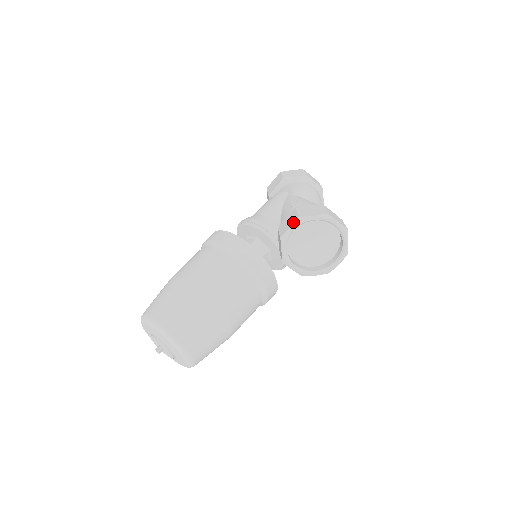
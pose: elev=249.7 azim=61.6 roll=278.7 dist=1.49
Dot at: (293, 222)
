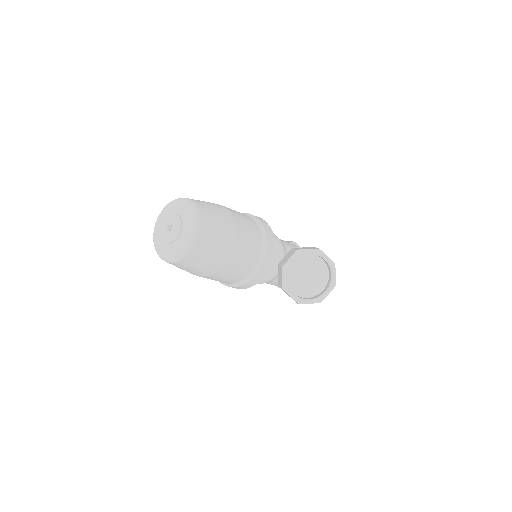
Dot at: (313, 248)
